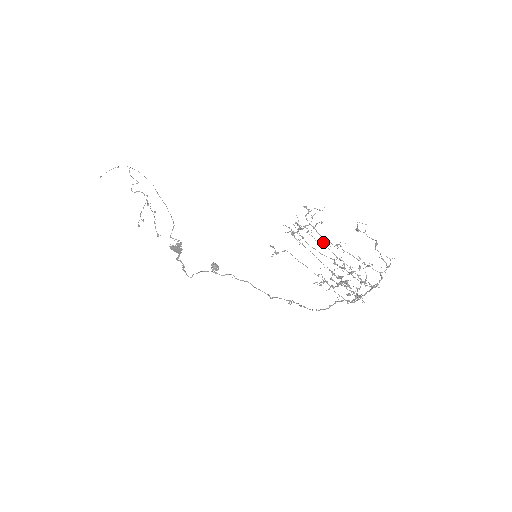
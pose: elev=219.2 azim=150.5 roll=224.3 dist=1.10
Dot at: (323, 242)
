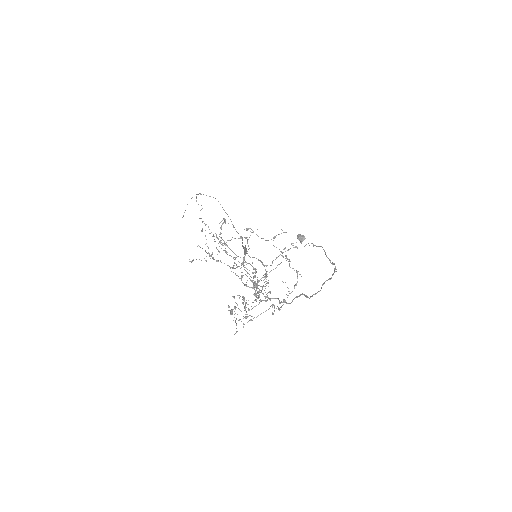
Dot at: occluded
